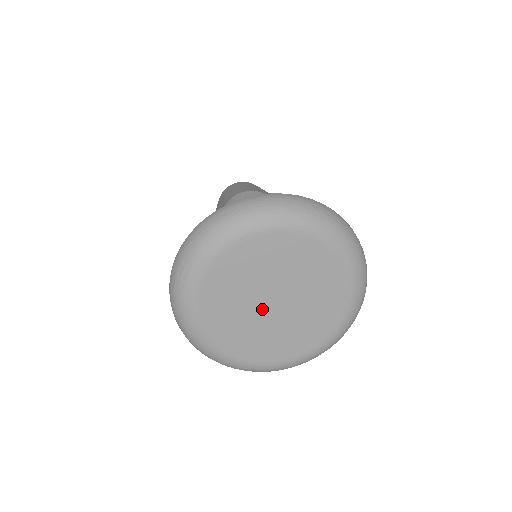
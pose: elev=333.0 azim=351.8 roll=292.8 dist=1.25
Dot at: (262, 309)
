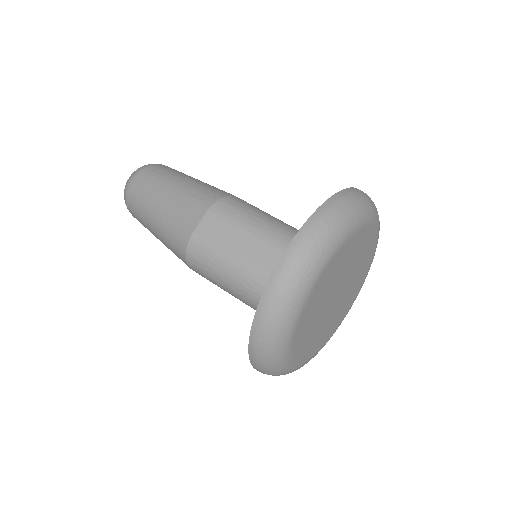
Dot at: (334, 306)
